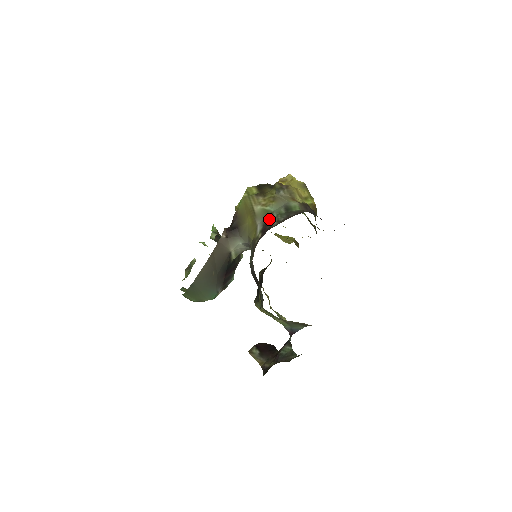
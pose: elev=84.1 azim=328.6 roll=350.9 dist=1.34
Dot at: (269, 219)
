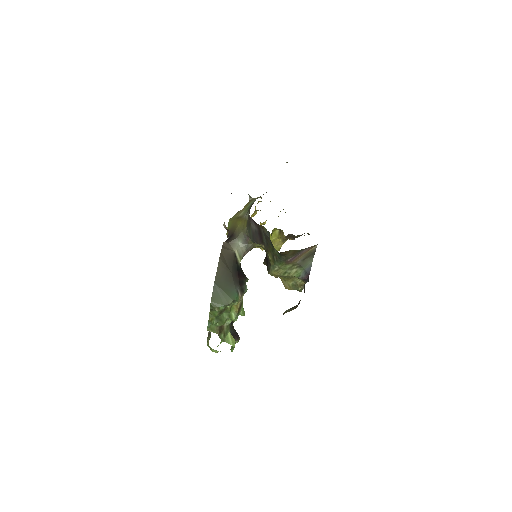
Dot at: occluded
